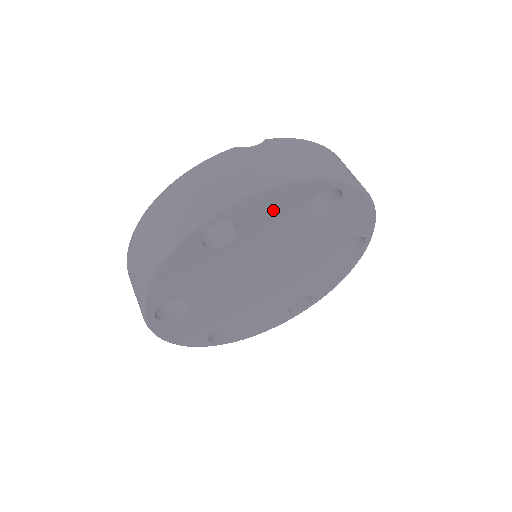
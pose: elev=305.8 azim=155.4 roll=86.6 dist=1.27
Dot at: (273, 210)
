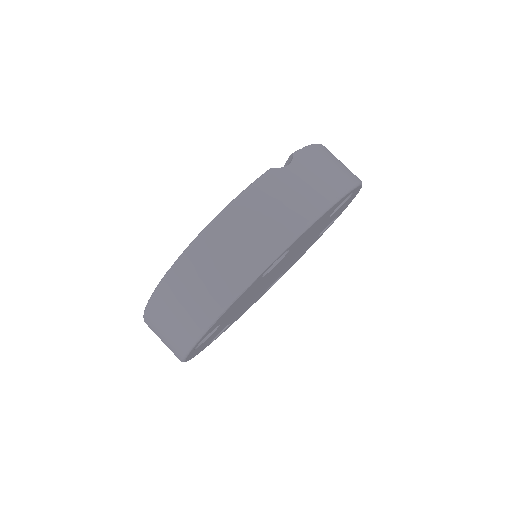
Dot at: (314, 227)
